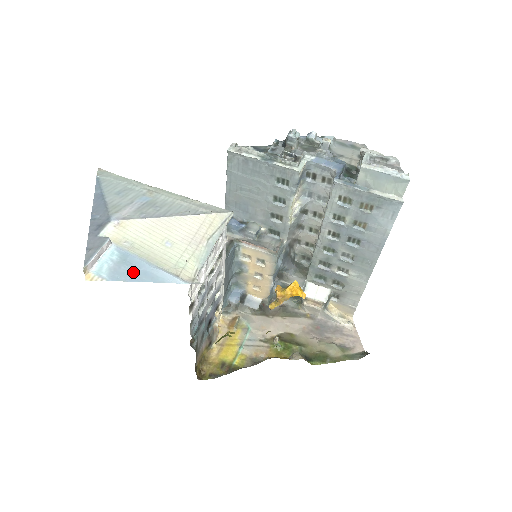
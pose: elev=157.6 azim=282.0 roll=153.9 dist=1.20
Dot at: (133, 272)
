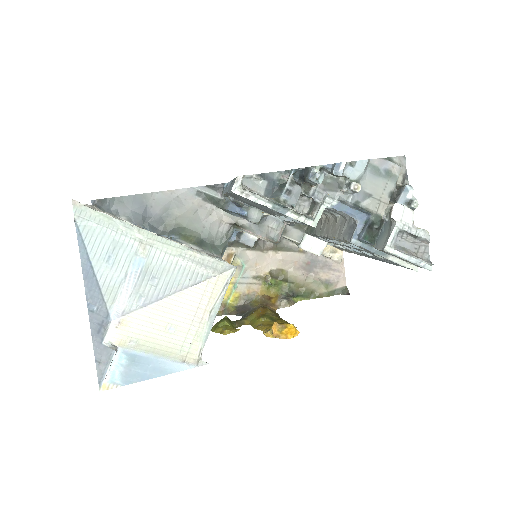
Dot at: (143, 371)
